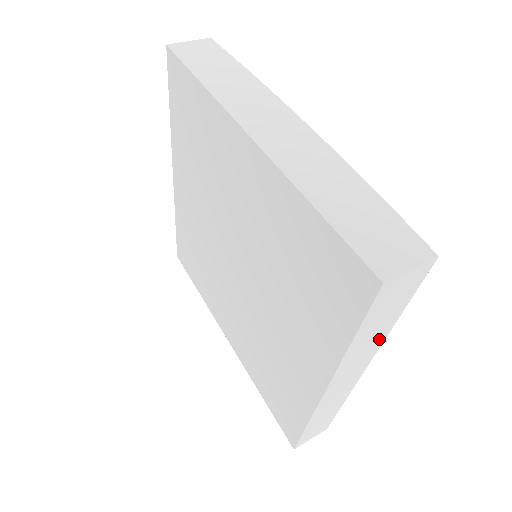
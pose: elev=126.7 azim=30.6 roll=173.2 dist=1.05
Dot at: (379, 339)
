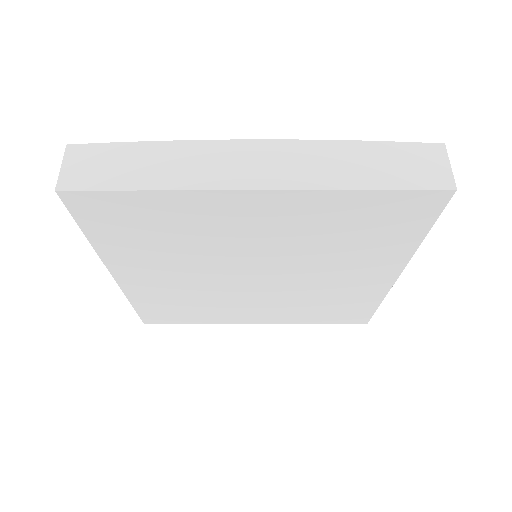
Dot at: occluded
